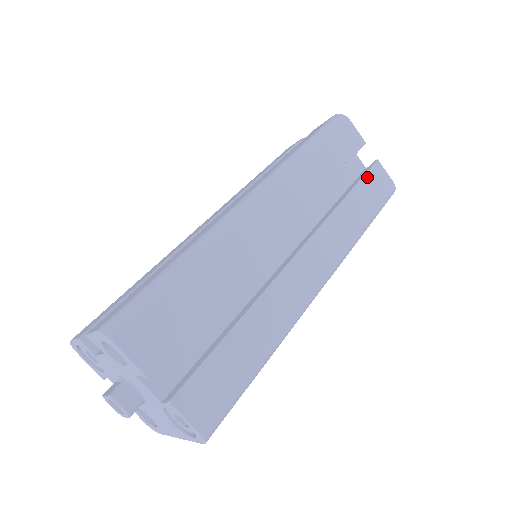
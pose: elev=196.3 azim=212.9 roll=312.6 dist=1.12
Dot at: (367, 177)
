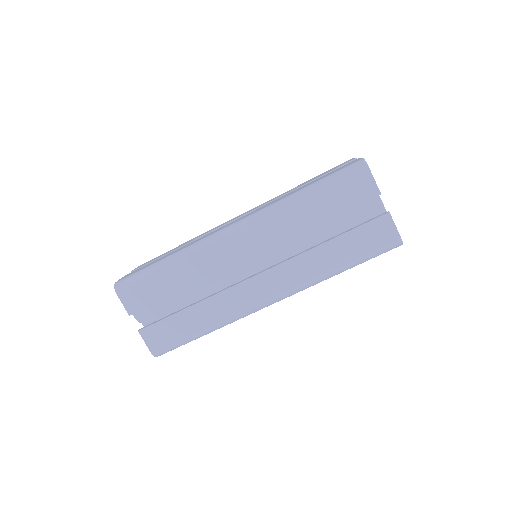
Dot at: (364, 227)
